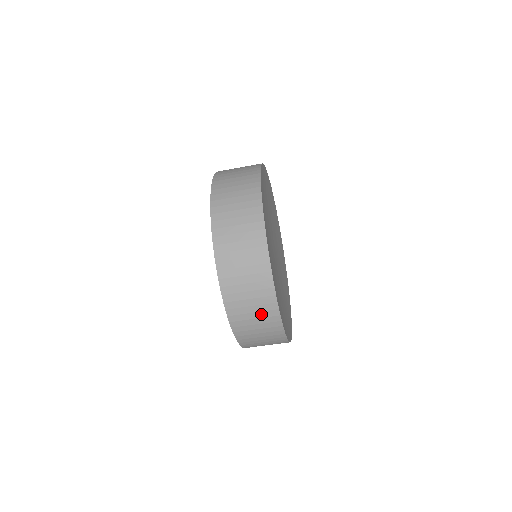
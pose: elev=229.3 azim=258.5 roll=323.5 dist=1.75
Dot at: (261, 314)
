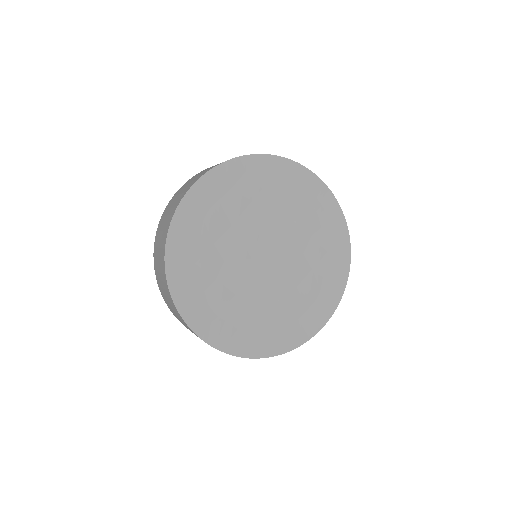
Dot at: occluded
